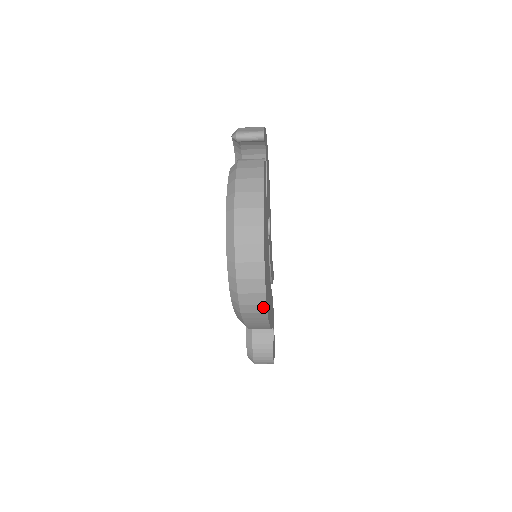
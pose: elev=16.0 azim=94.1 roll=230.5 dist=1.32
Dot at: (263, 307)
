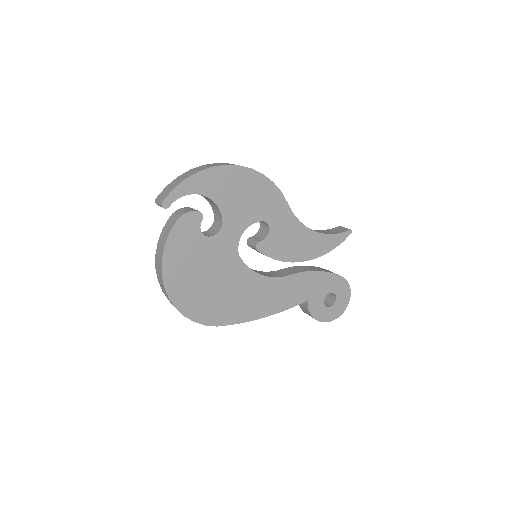
Dot at: (208, 324)
